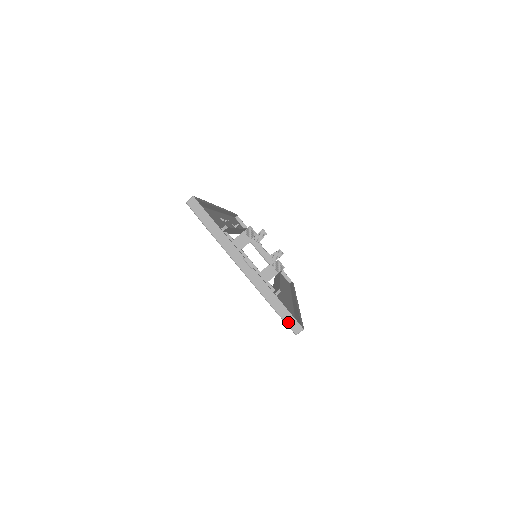
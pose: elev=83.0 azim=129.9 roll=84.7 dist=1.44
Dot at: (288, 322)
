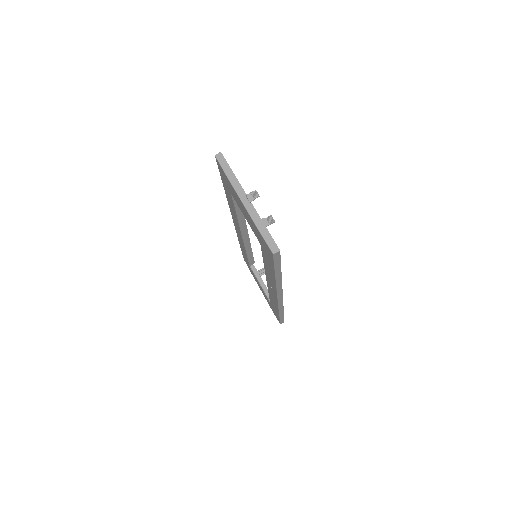
Dot at: (269, 243)
